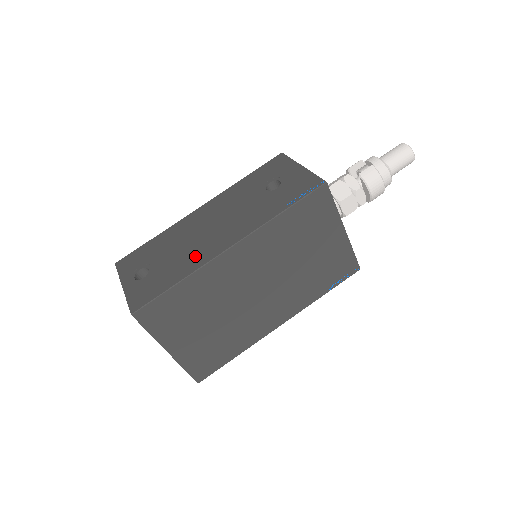
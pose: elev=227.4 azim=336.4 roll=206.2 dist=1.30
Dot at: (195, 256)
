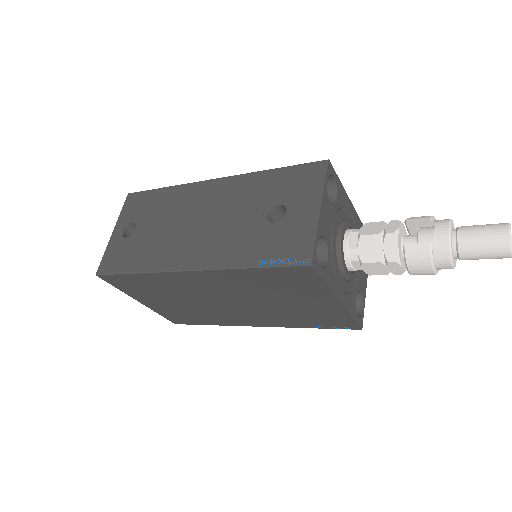
Dot at: (163, 252)
